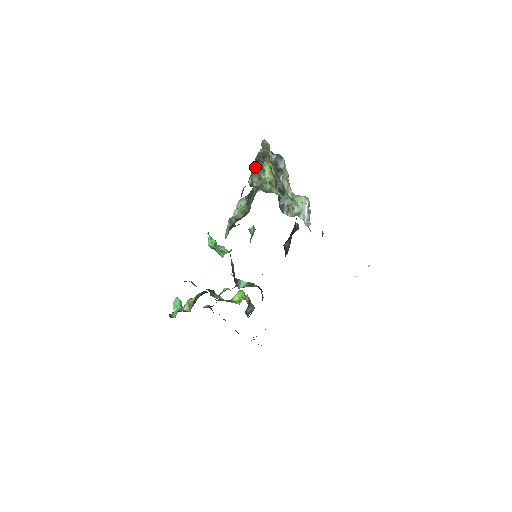
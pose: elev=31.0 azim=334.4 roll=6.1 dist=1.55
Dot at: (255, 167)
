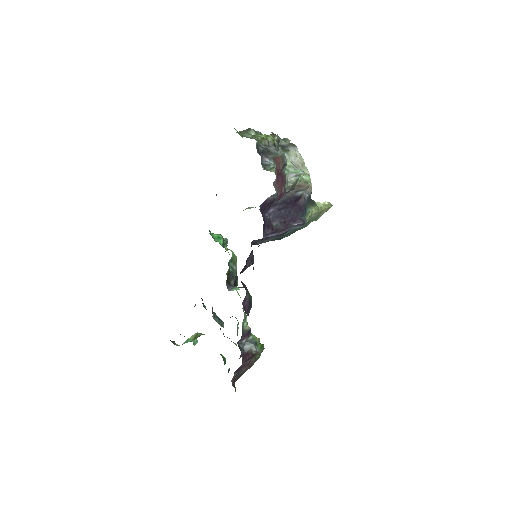
Dot at: (249, 129)
